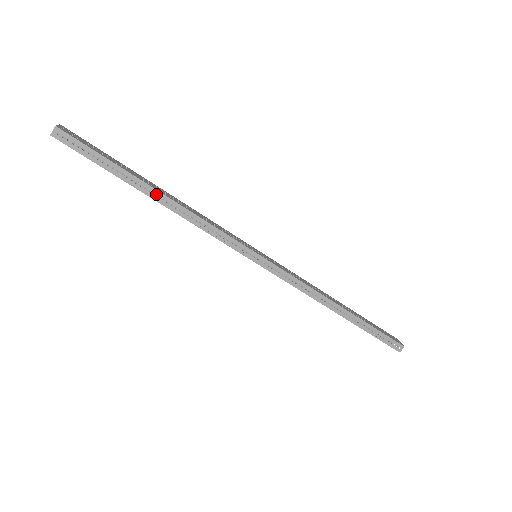
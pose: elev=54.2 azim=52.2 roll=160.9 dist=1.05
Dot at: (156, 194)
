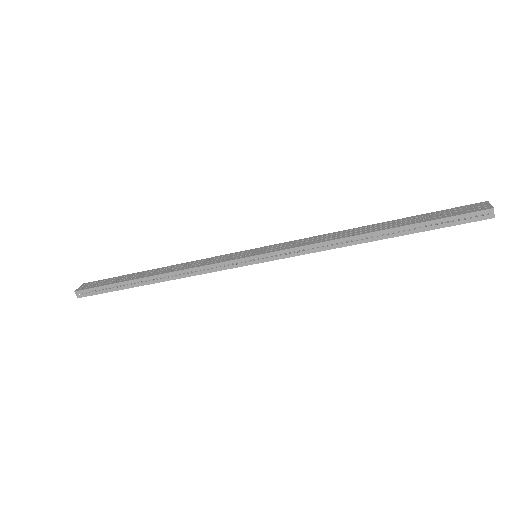
Dot at: (150, 279)
